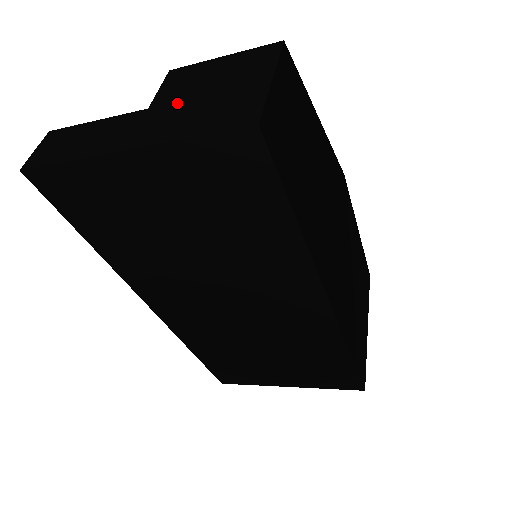
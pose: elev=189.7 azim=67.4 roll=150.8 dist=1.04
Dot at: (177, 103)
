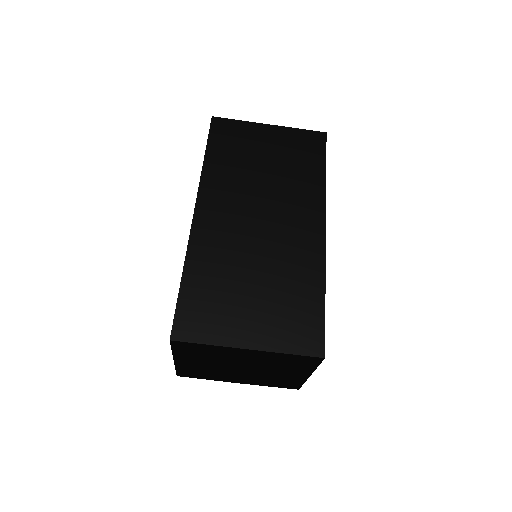
Dot at: occluded
